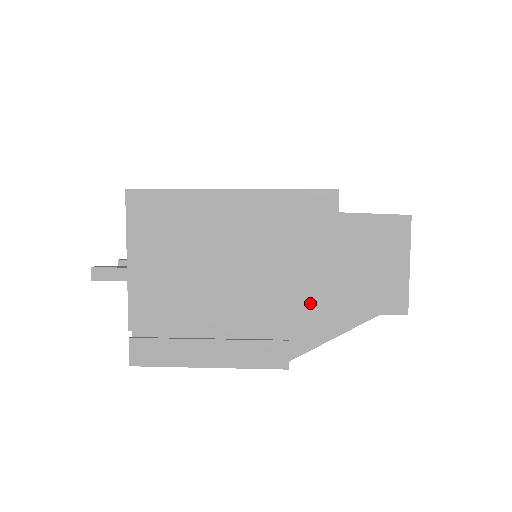
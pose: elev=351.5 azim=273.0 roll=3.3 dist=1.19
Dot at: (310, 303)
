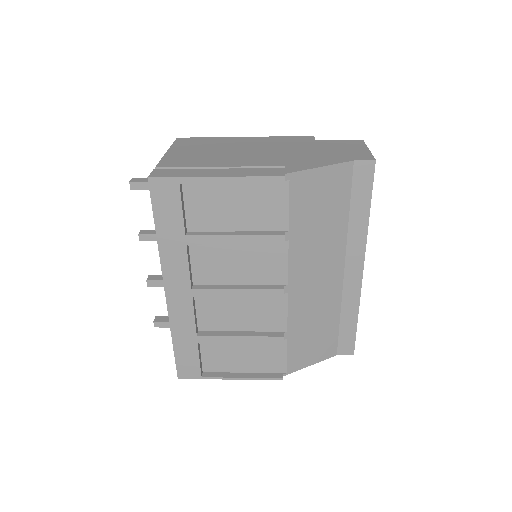
Dot at: (300, 158)
